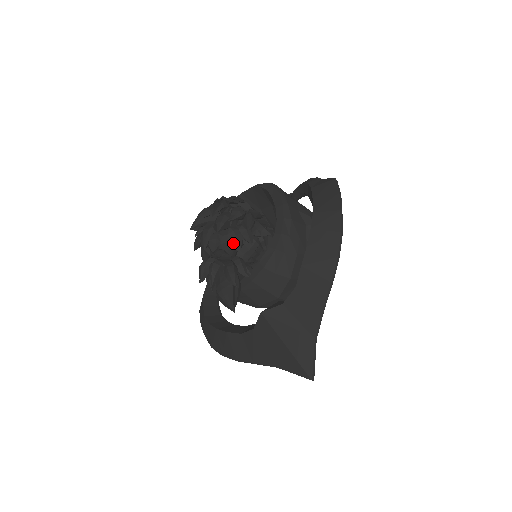
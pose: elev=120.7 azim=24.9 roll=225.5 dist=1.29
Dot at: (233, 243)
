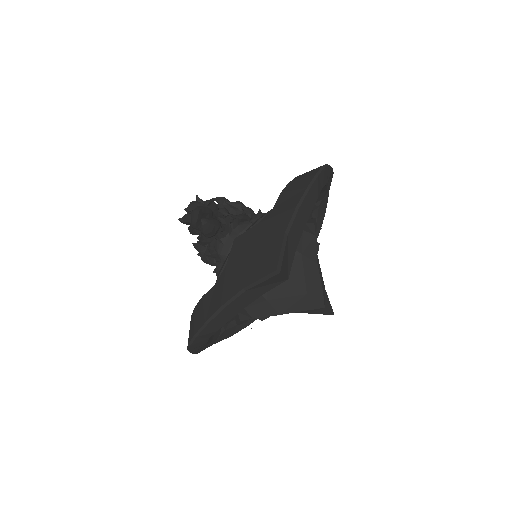
Dot at: occluded
